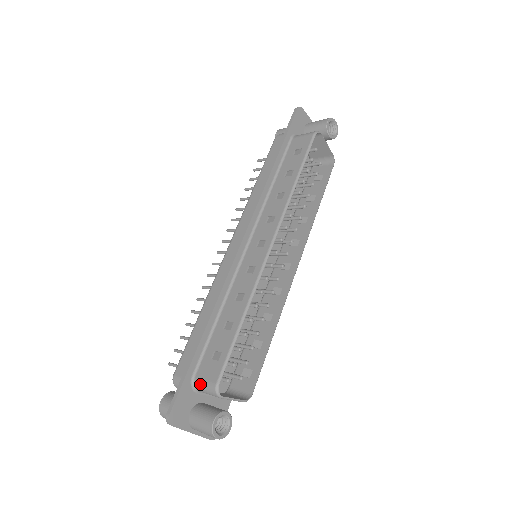
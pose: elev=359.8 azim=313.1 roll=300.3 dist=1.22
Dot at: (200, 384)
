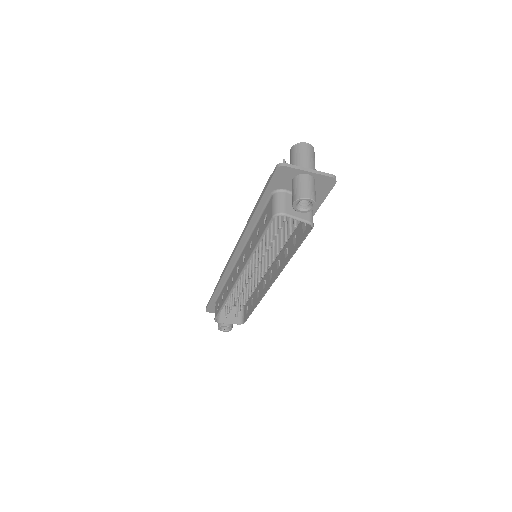
Dot at: occluded
